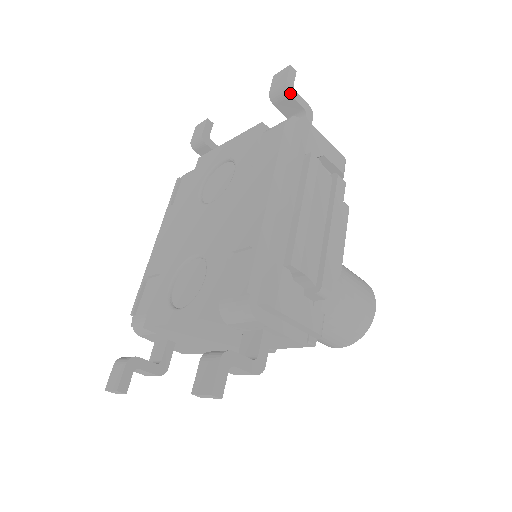
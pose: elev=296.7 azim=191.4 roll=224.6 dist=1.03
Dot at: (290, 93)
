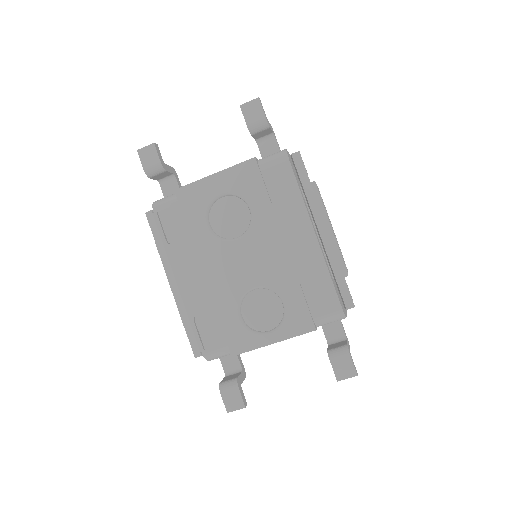
Dot at: (269, 126)
